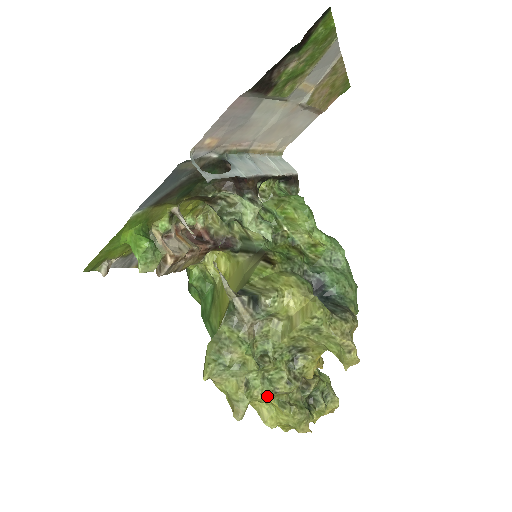
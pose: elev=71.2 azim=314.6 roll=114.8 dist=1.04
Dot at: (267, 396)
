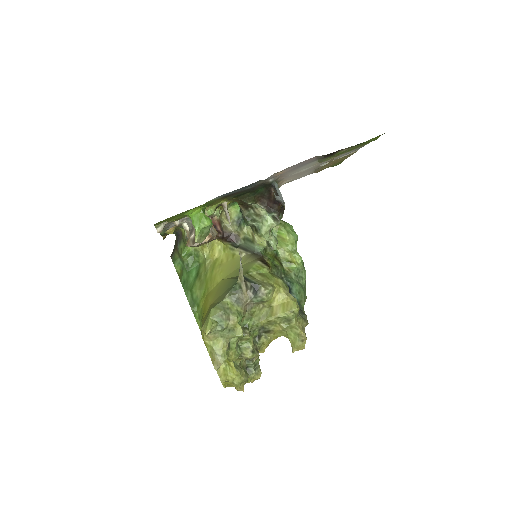
Dot at: (237, 357)
